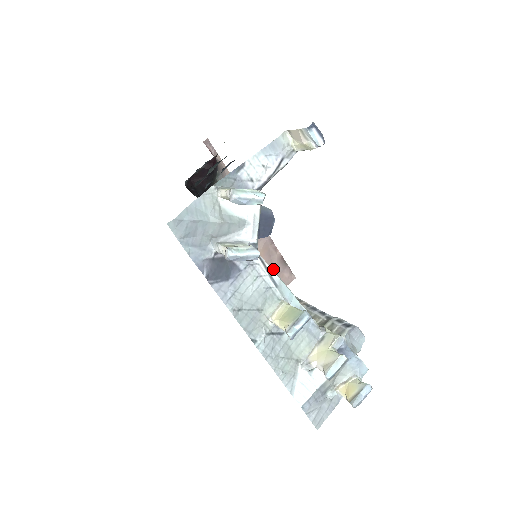
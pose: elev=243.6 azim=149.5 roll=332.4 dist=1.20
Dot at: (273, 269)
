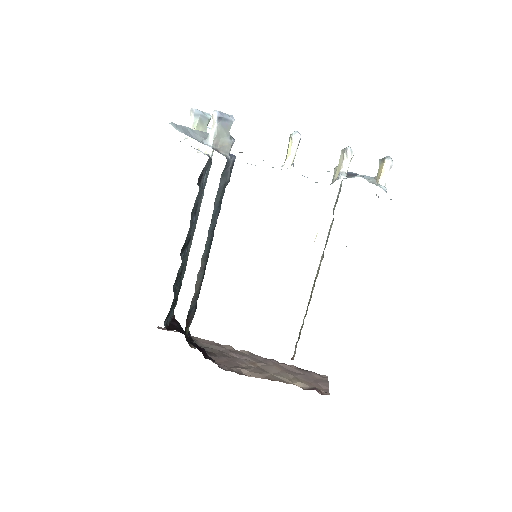
Dot at: (301, 375)
